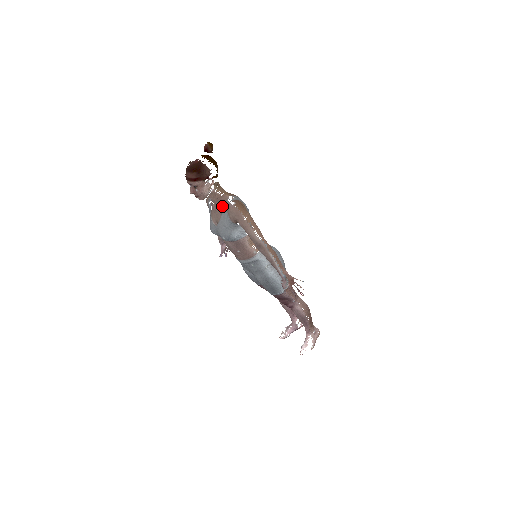
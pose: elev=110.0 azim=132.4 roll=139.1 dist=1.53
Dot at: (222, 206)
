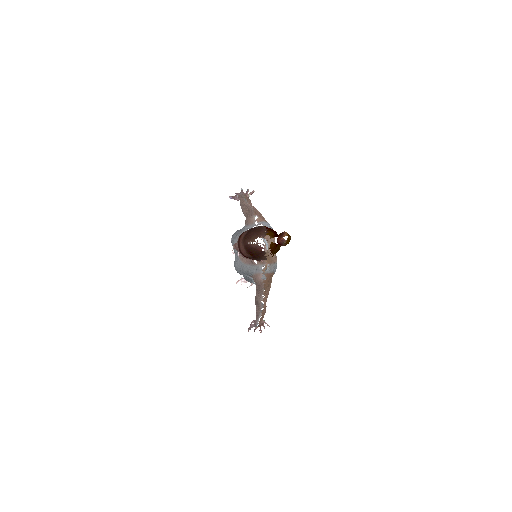
Dot at: (254, 263)
